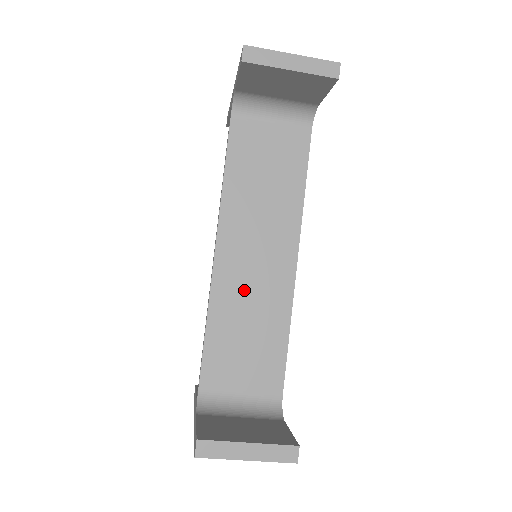
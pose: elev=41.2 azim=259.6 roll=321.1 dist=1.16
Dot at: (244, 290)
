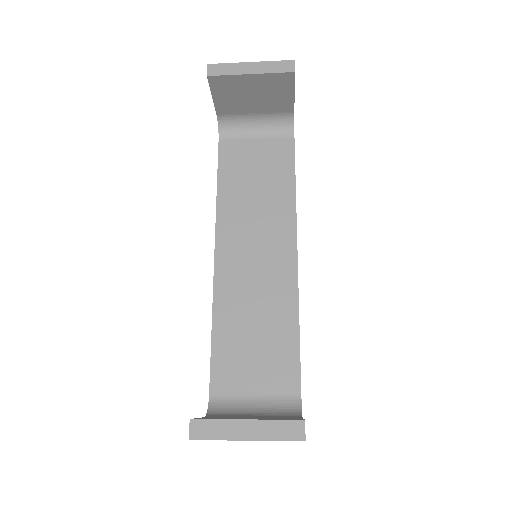
Dot at: (247, 288)
